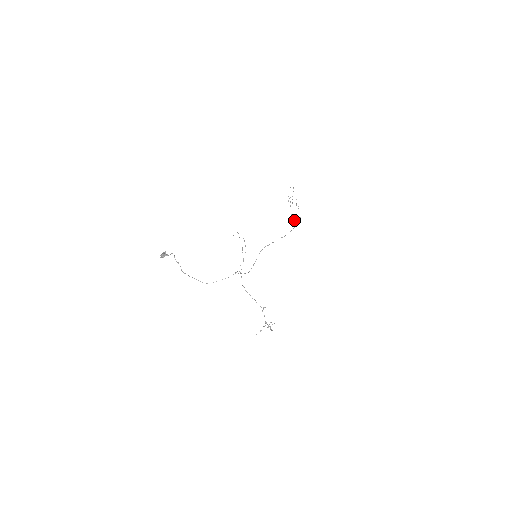
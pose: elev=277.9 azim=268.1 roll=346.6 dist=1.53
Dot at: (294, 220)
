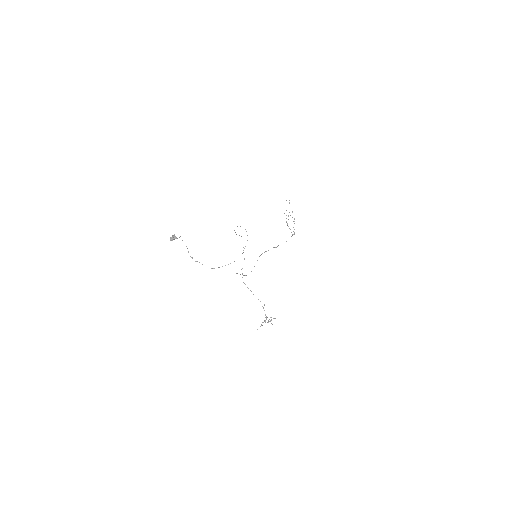
Dot at: occluded
